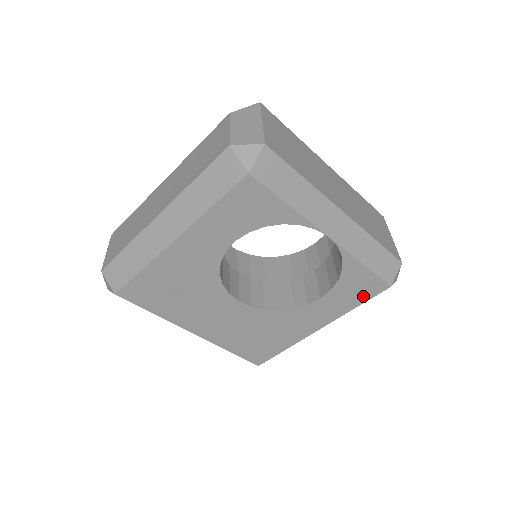
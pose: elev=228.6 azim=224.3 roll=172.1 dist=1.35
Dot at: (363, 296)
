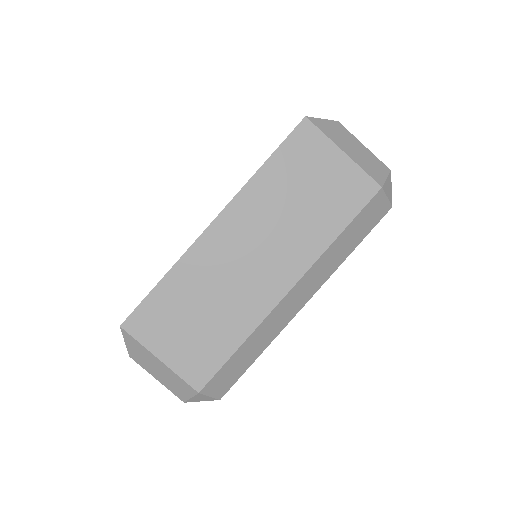
Dot at: occluded
